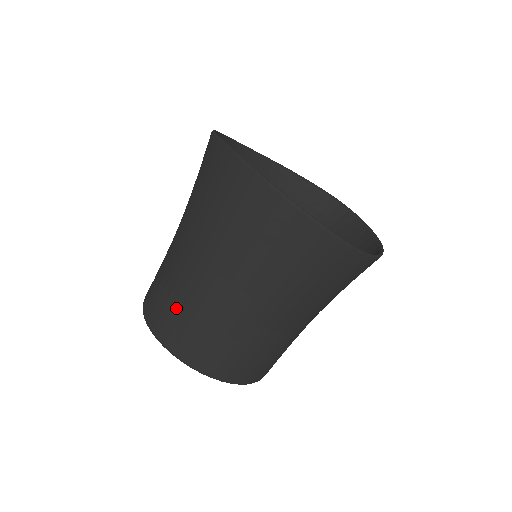
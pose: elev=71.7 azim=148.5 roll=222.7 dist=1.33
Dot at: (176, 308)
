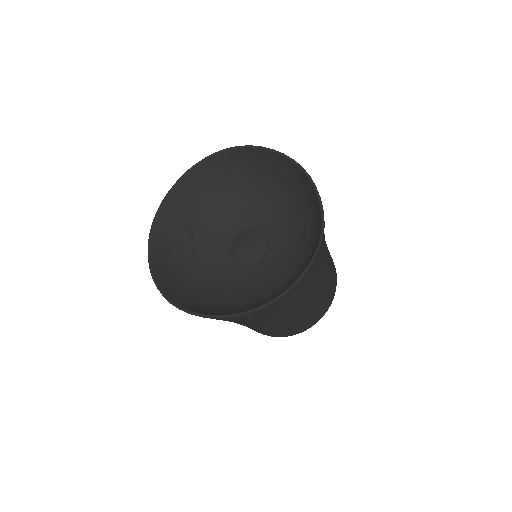
Dot at: (271, 332)
